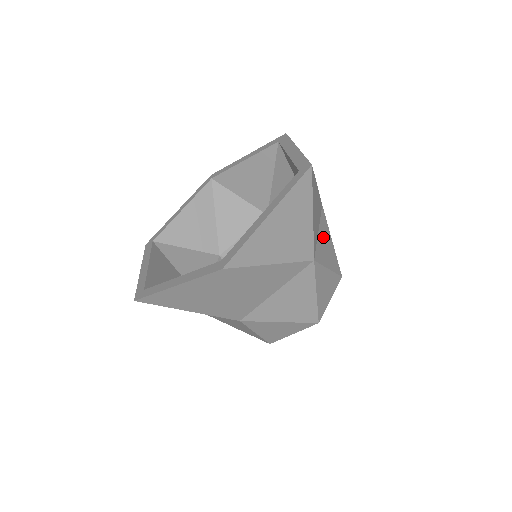
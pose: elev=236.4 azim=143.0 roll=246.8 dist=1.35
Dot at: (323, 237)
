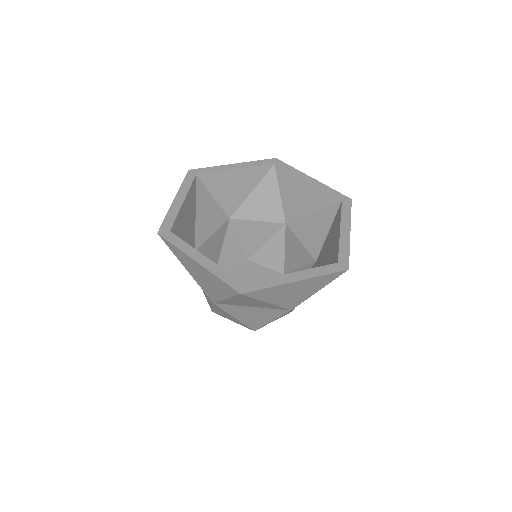
Dot at: occluded
